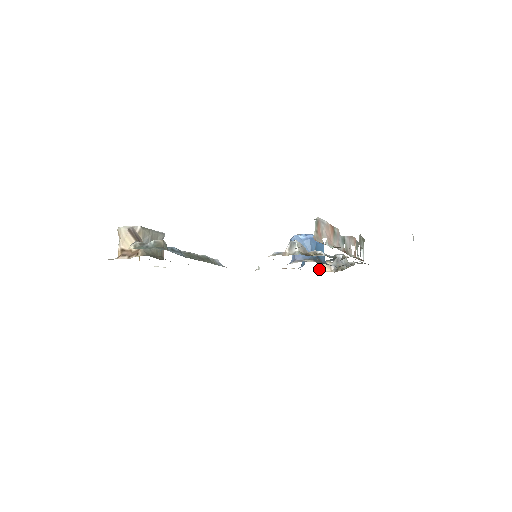
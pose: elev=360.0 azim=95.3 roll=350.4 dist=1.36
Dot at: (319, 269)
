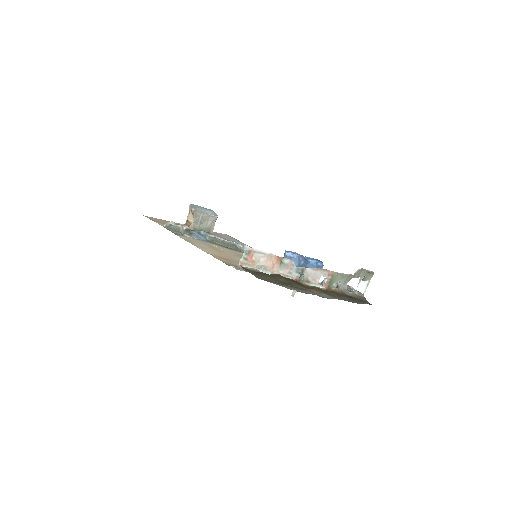
Dot at: occluded
